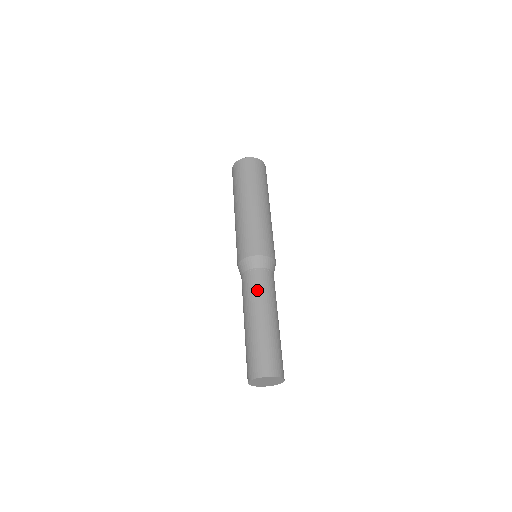
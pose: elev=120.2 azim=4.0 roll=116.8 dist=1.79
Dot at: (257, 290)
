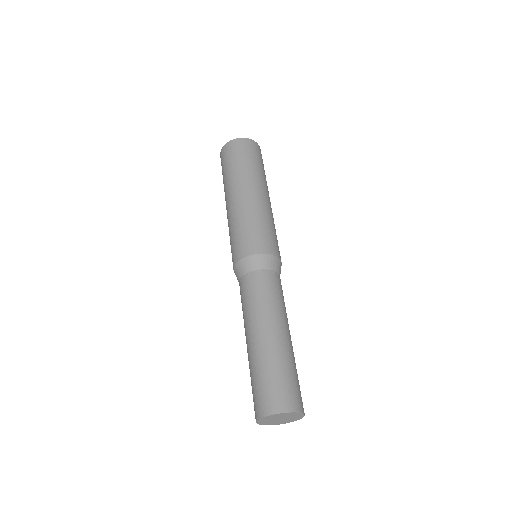
Dot at: (245, 304)
